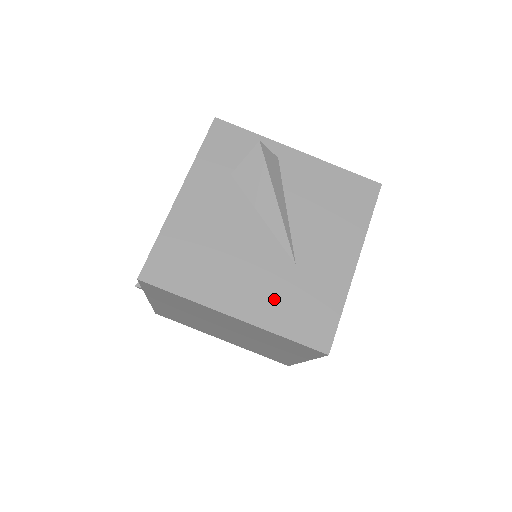
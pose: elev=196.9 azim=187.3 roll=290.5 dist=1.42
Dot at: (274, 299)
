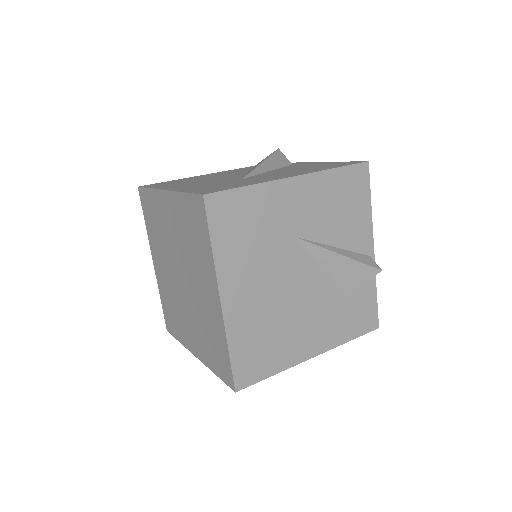
Dot at: (203, 186)
